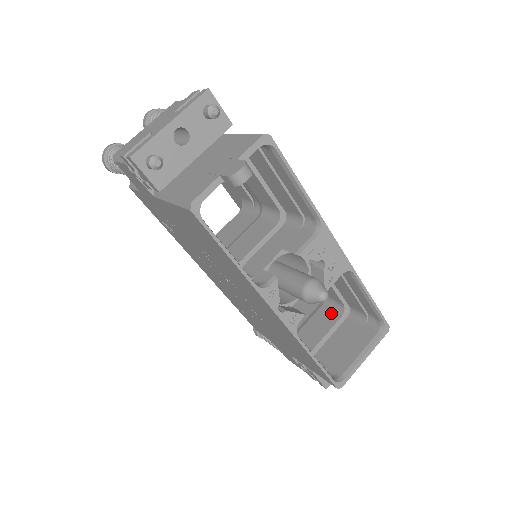
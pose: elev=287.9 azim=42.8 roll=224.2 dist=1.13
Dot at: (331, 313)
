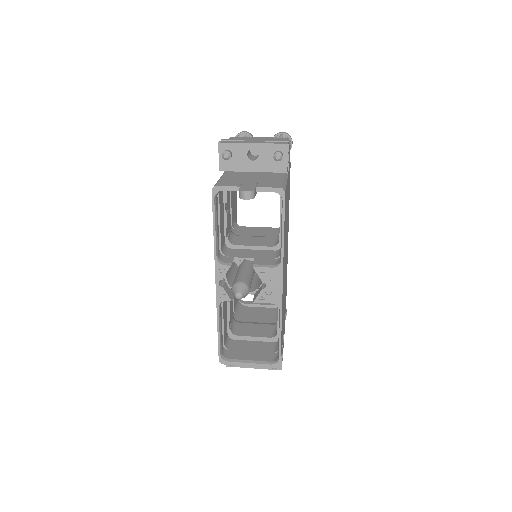
Dot at: (270, 332)
